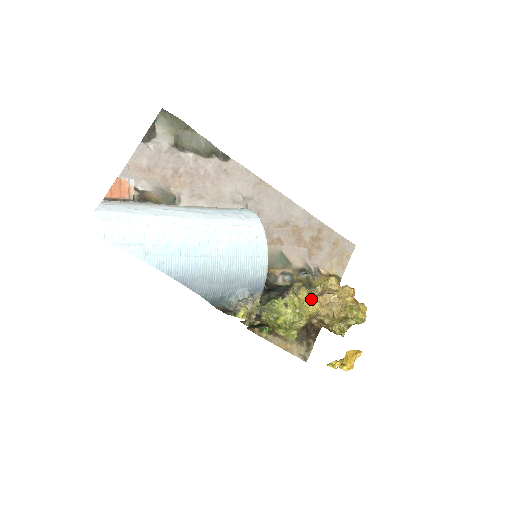
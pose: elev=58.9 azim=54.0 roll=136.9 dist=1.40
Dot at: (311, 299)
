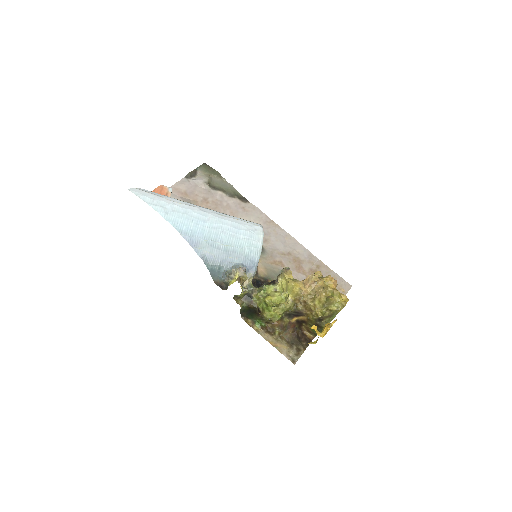
Dot at: (296, 280)
